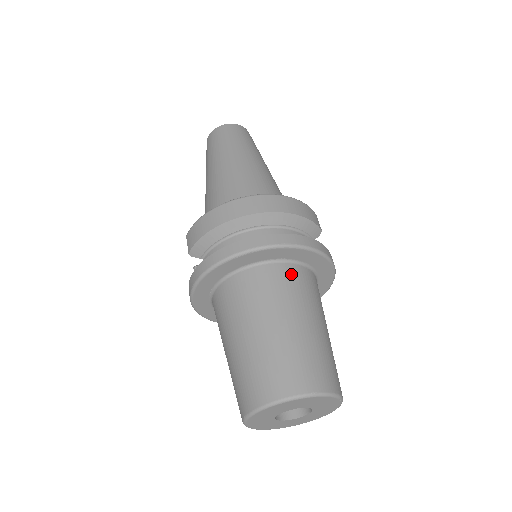
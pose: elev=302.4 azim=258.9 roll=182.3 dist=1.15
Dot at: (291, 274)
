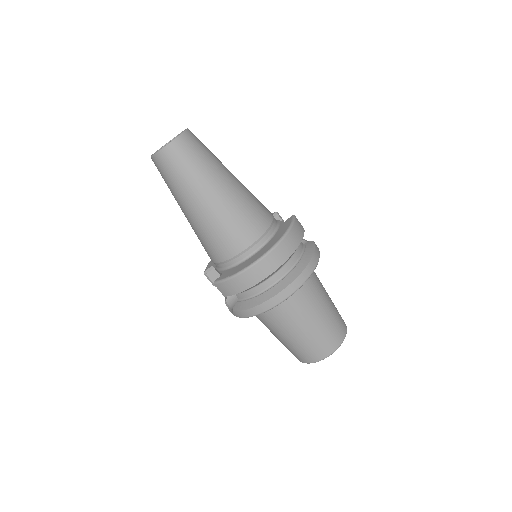
Dot at: (306, 285)
